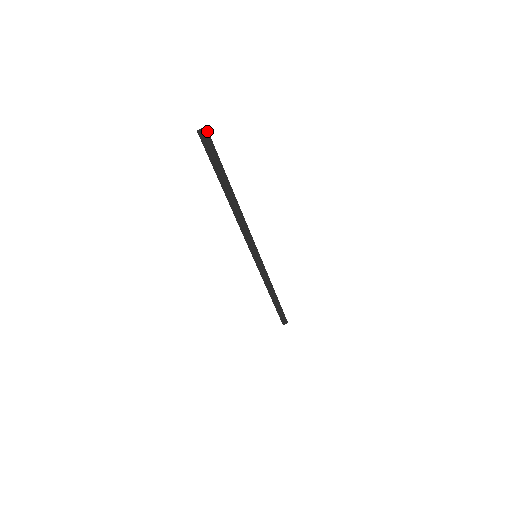
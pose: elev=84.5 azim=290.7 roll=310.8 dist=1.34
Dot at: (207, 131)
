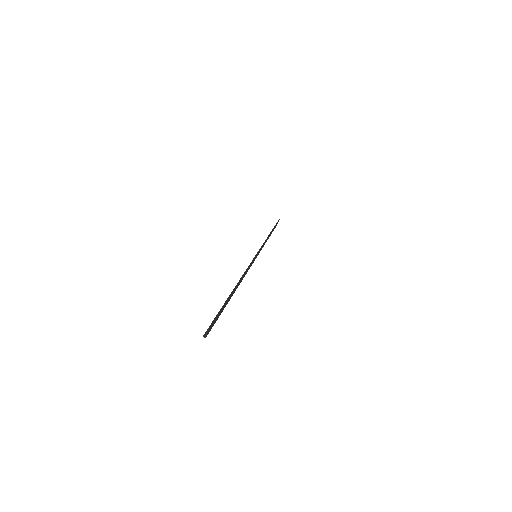
Dot at: (210, 326)
